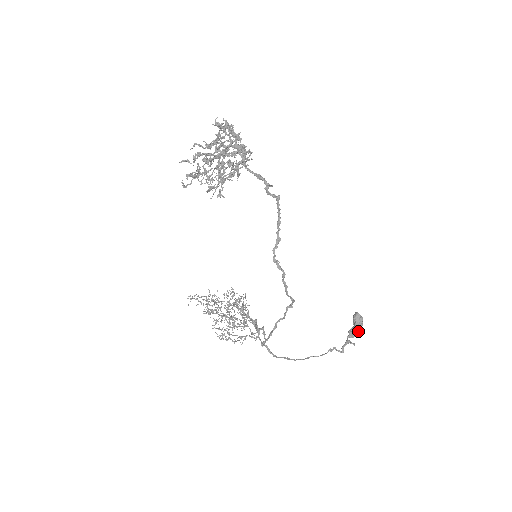
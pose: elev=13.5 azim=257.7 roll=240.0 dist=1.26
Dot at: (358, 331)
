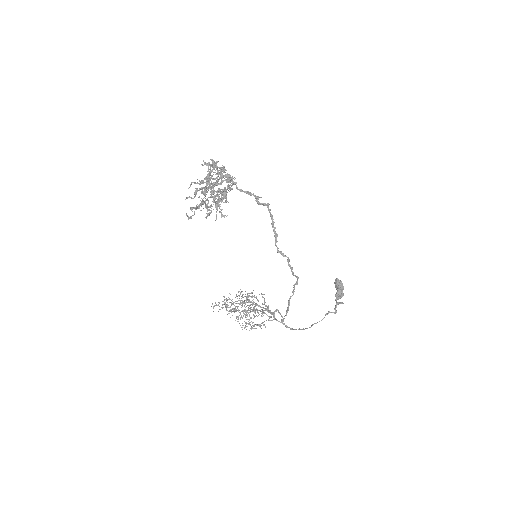
Dot at: (342, 293)
